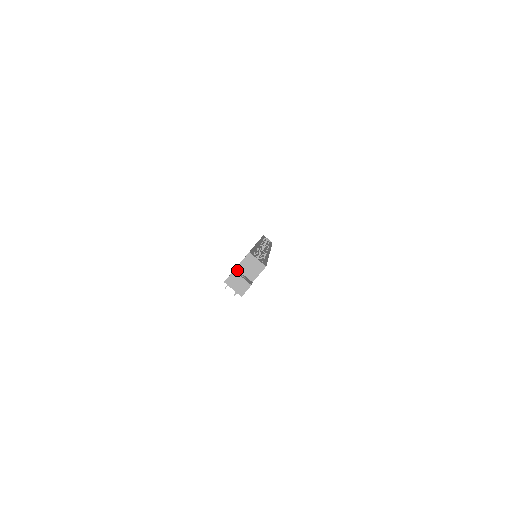
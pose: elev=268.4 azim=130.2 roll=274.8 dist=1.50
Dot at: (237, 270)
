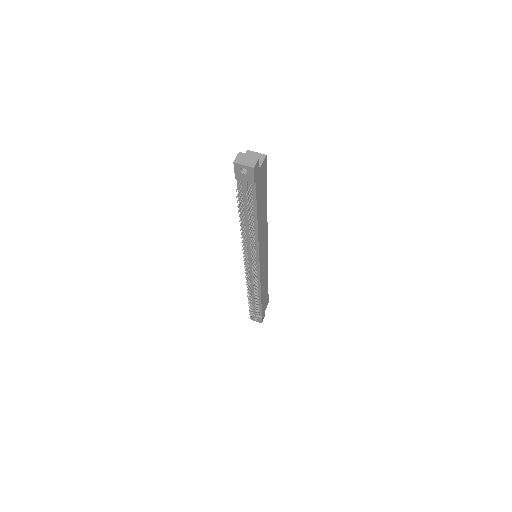
Dot at: occluded
